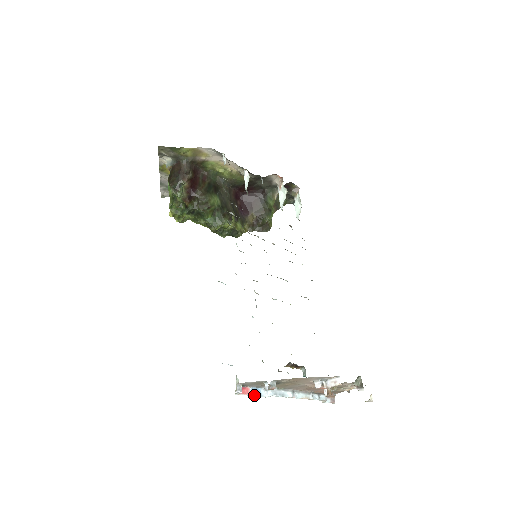
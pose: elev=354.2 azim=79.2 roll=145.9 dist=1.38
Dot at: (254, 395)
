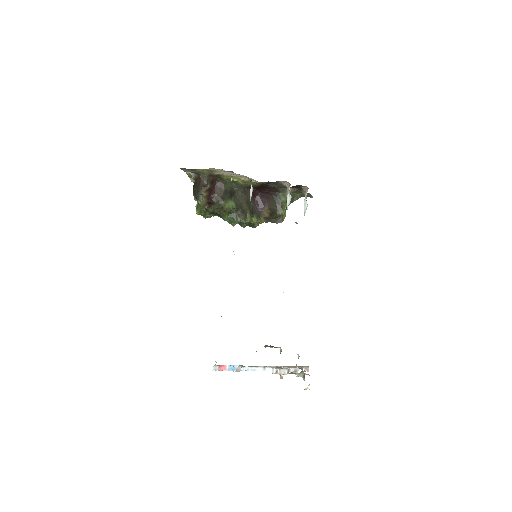
Dot at: (230, 370)
